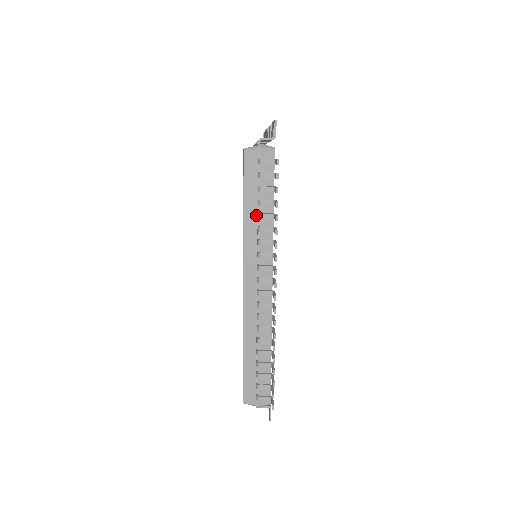
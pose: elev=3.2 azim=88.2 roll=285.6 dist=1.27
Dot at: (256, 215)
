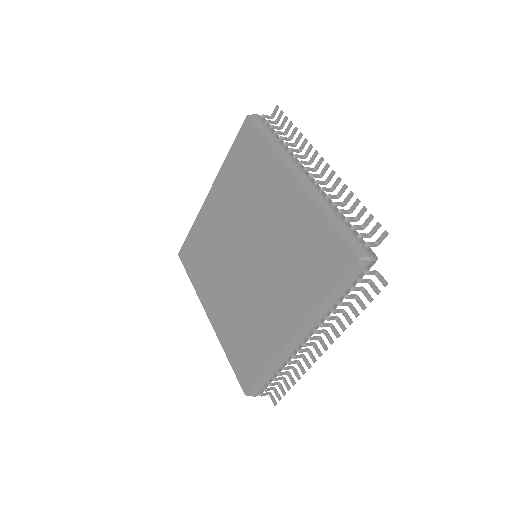
Dot at: (276, 142)
